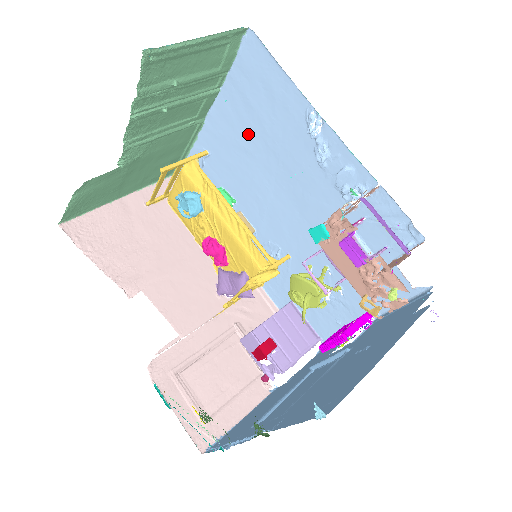
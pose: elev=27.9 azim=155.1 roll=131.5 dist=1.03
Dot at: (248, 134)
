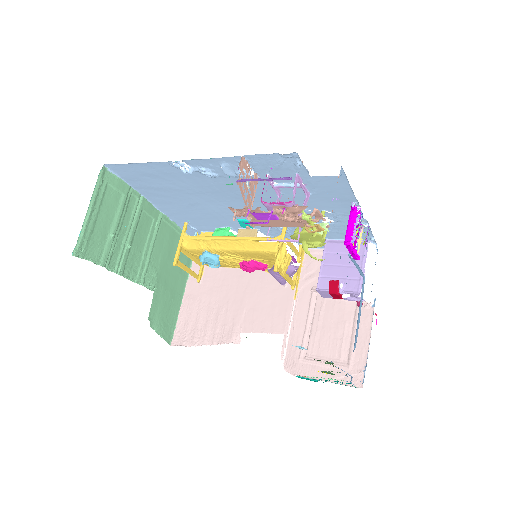
Dot at: (179, 198)
